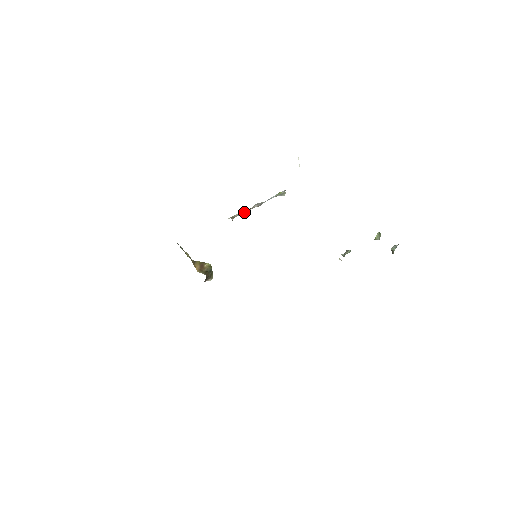
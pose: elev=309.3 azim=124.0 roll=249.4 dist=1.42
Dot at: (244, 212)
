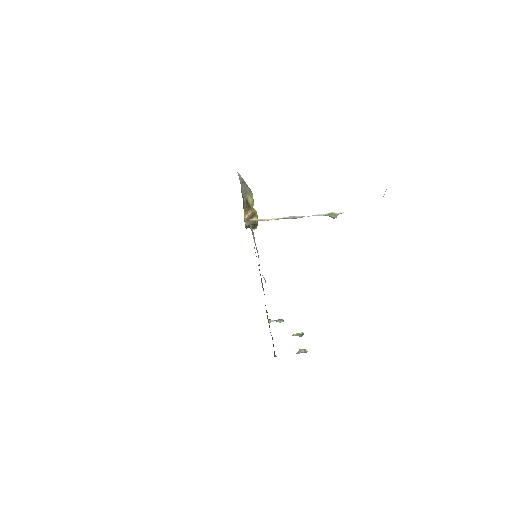
Dot at: (270, 219)
